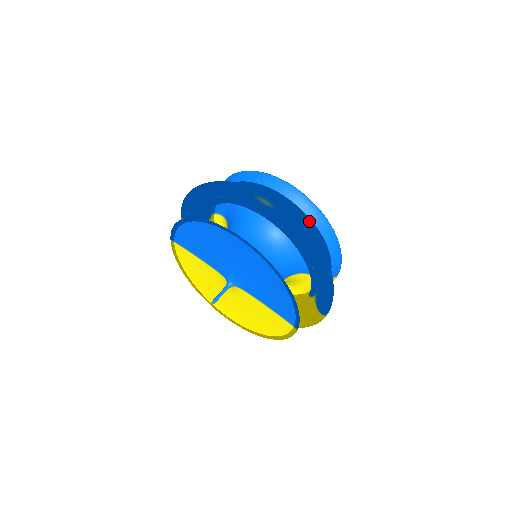
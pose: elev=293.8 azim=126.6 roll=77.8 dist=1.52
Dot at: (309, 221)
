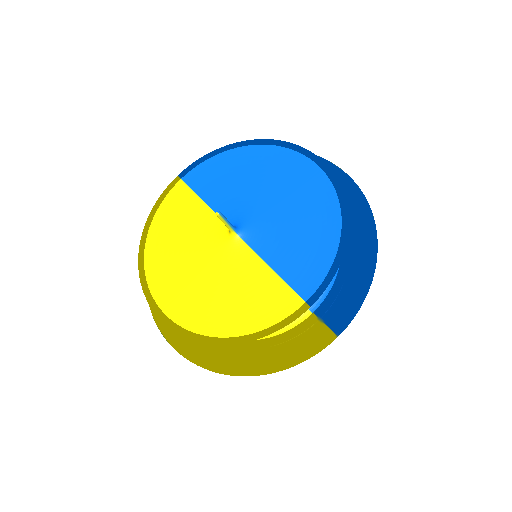
Dot at: occluded
